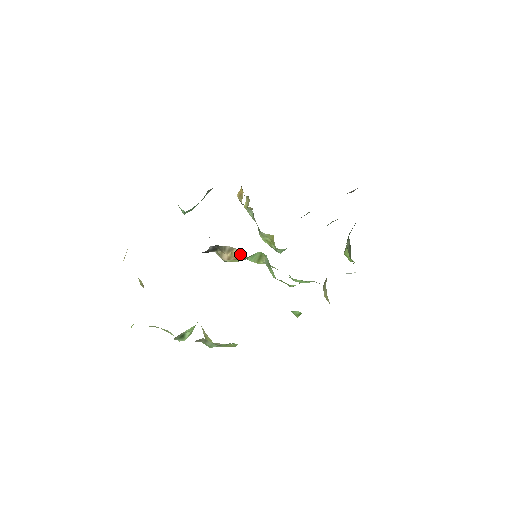
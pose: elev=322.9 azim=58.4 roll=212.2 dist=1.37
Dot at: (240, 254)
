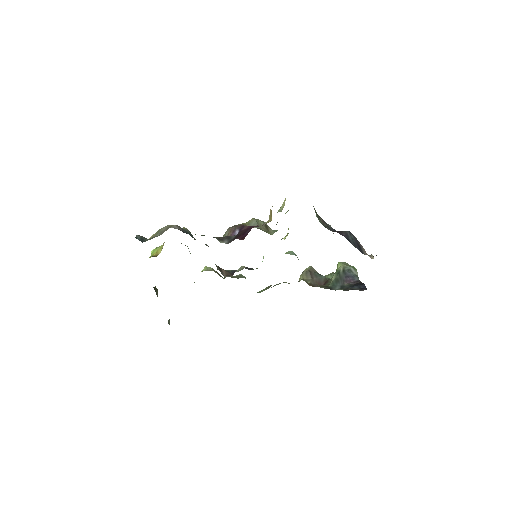
Dot at: occluded
